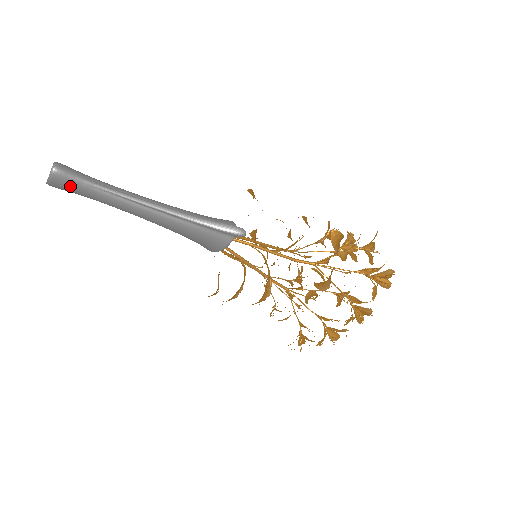
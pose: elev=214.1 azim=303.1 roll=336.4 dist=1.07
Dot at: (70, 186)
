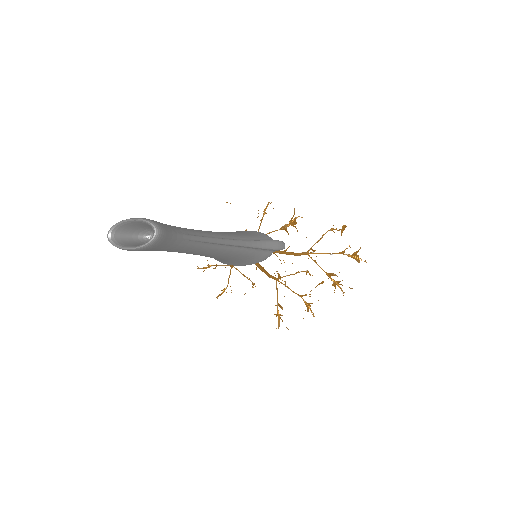
Dot at: (161, 247)
